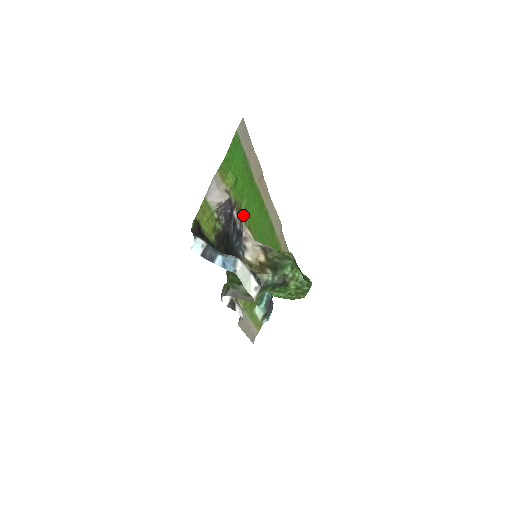
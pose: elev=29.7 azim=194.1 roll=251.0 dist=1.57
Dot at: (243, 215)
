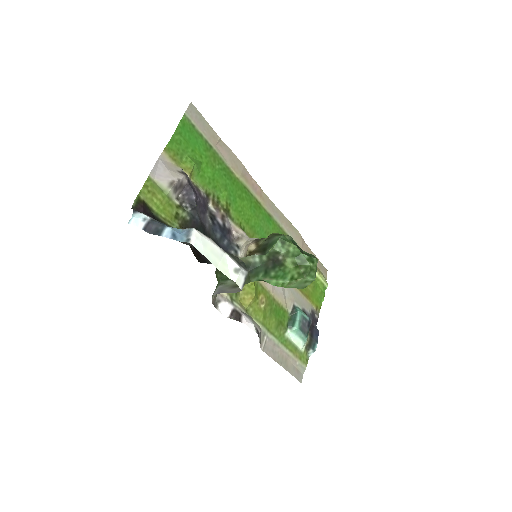
Dot at: (226, 210)
